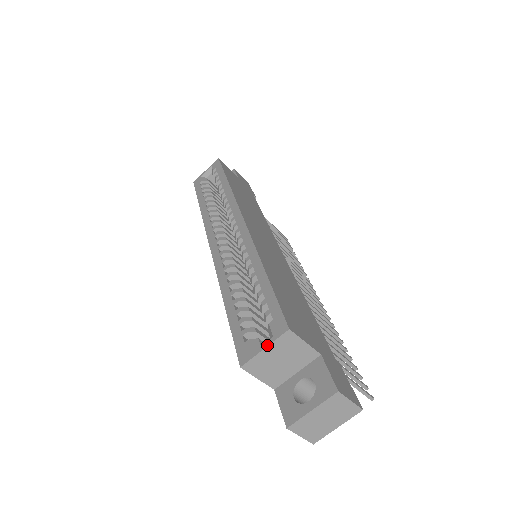
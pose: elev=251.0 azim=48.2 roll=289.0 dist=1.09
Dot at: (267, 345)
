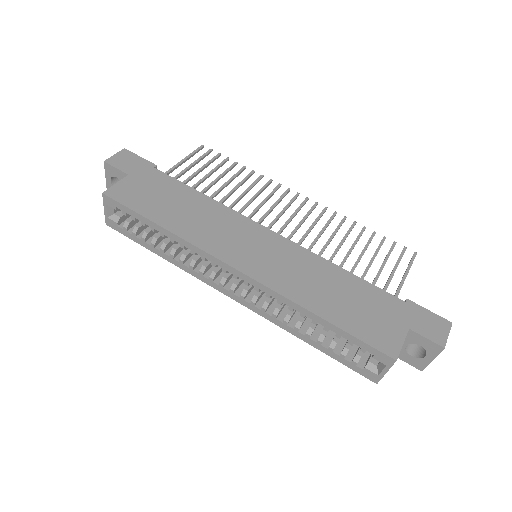
Dot at: (387, 371)
